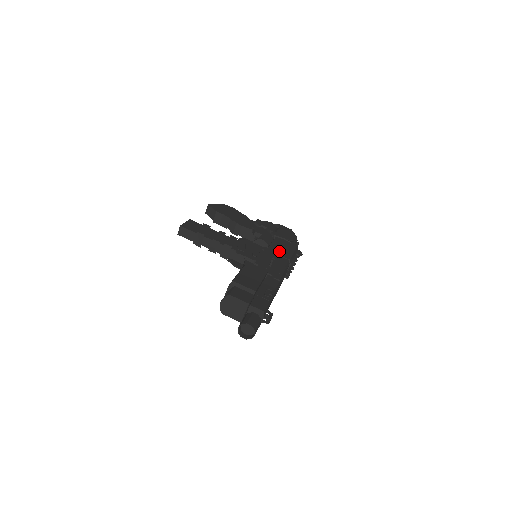
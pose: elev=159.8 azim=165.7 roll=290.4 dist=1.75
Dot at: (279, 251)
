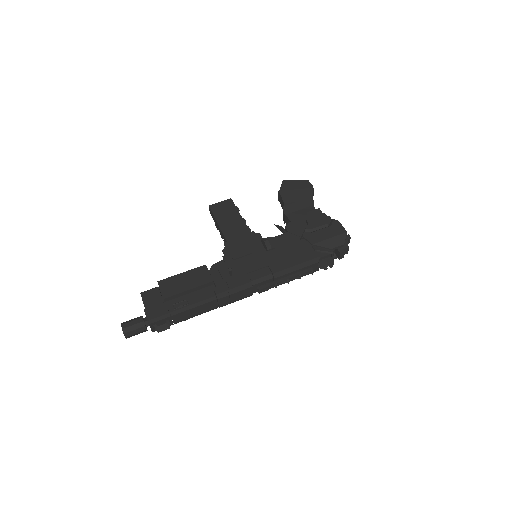
Dot at: (275, 259)
